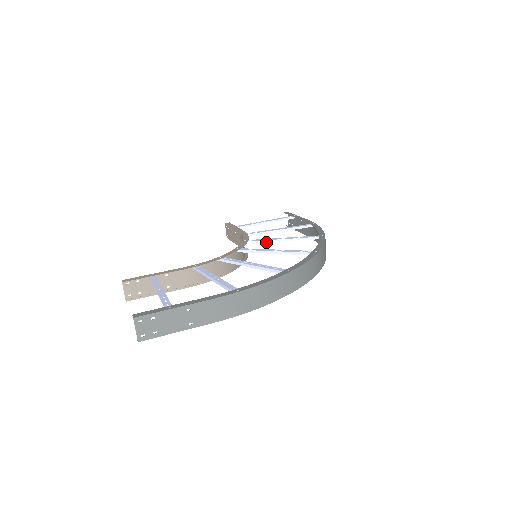
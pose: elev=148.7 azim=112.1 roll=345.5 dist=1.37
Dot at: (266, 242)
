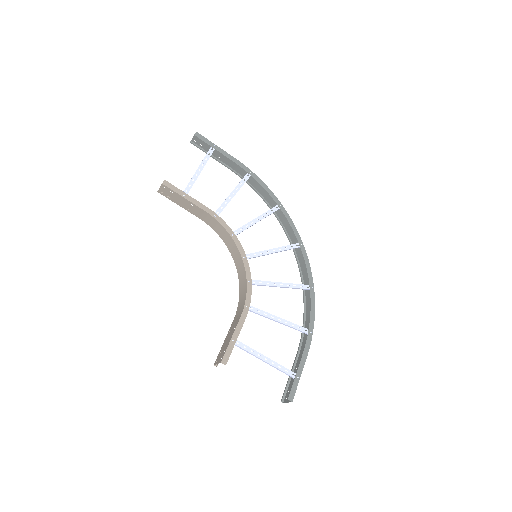
Dot at: occluded
